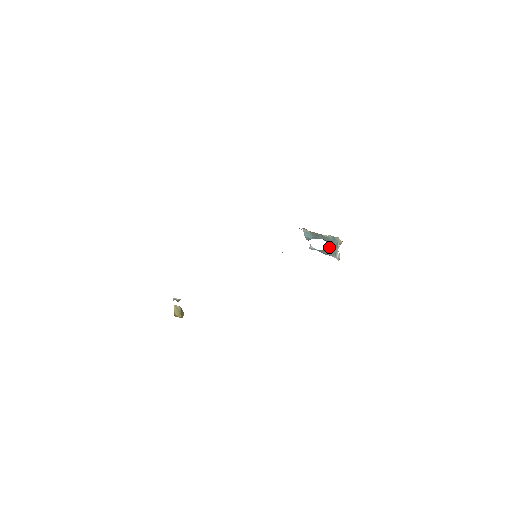
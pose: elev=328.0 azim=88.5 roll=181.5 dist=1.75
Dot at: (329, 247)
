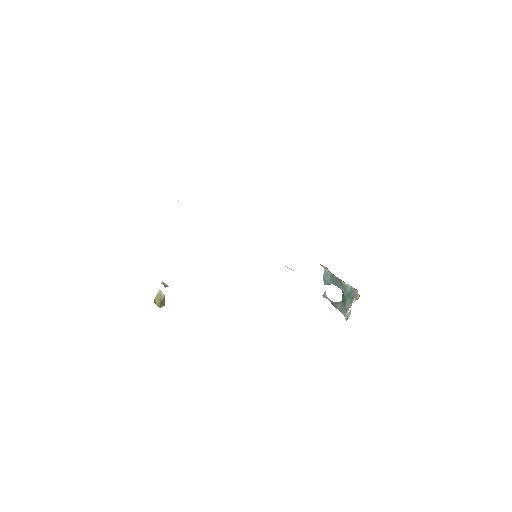
Dot at: (343, 300)
